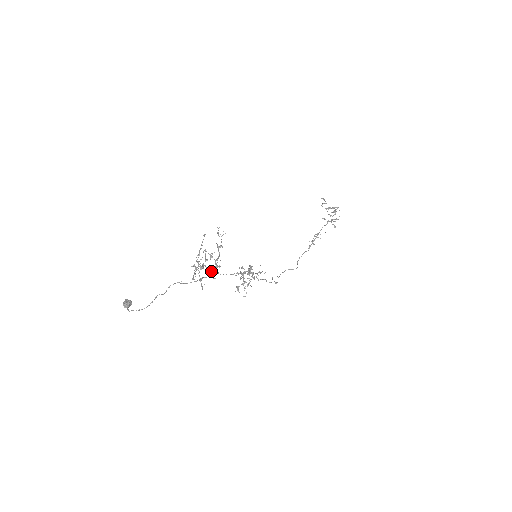
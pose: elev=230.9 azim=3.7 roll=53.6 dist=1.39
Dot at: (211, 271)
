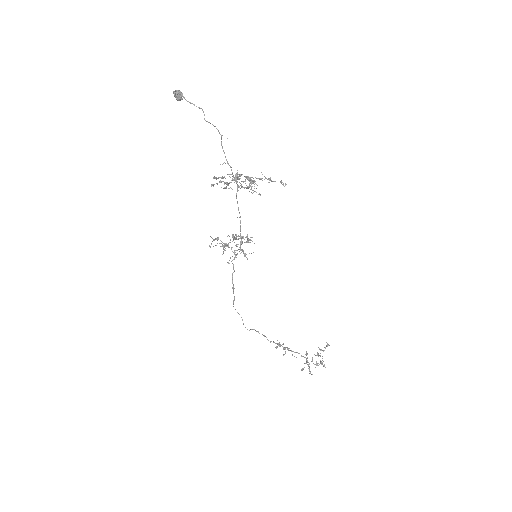
Dot at: (240, 178)
